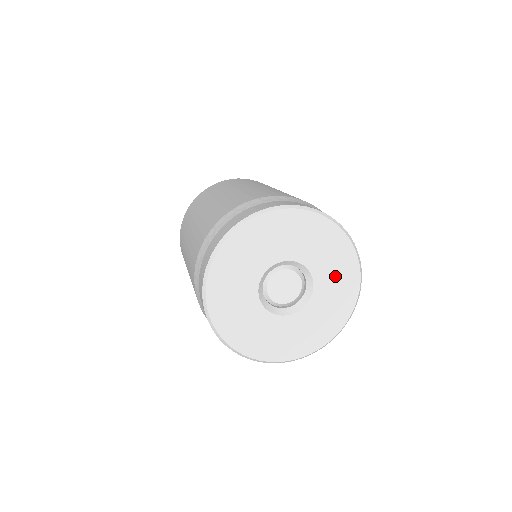
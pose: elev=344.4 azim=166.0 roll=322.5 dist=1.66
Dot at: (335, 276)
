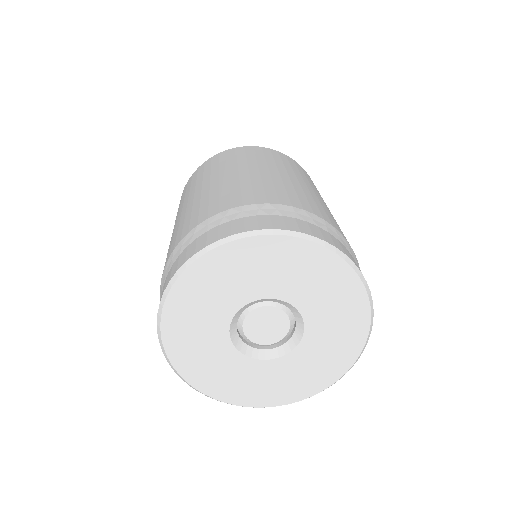
Dot at: (312, 366)
